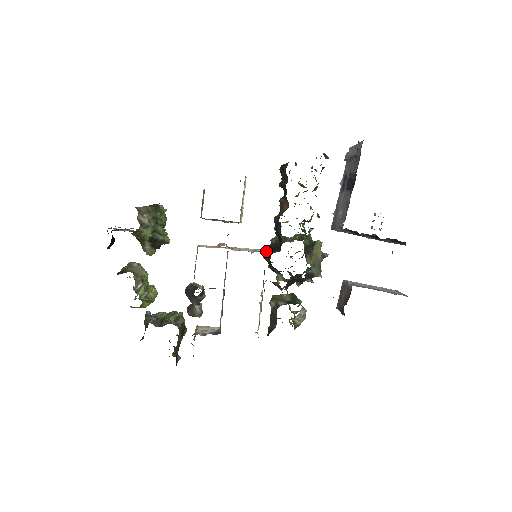
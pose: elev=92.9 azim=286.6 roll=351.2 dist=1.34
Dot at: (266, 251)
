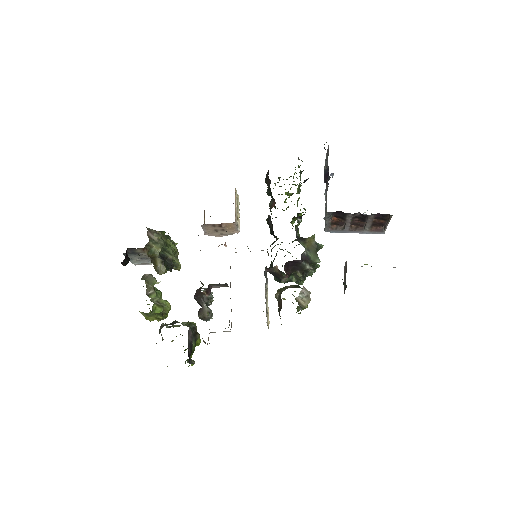
Dot at: occluded
